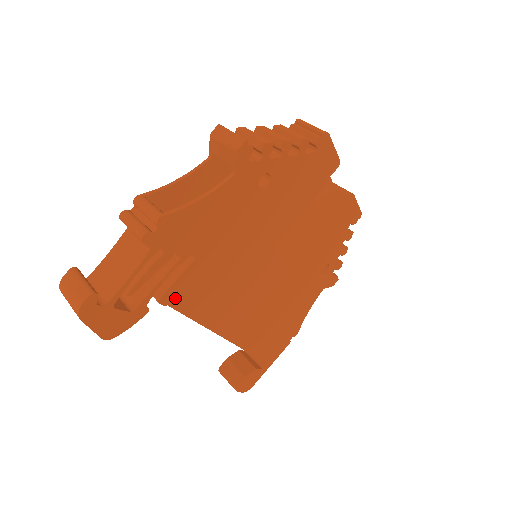
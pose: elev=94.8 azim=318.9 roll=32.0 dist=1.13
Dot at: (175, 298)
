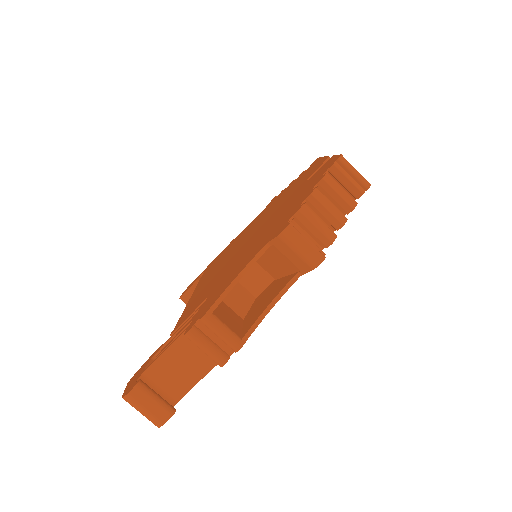
Dot at: occluded
